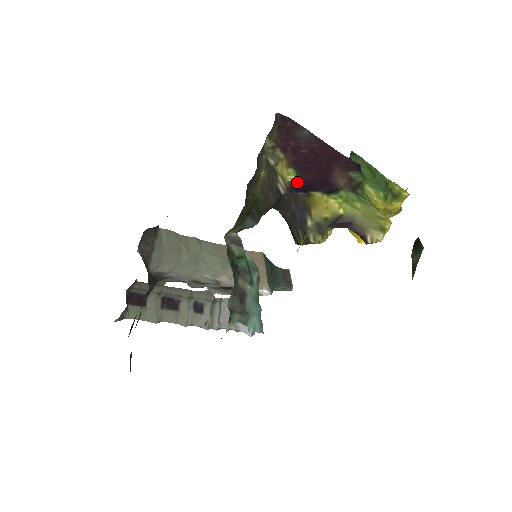
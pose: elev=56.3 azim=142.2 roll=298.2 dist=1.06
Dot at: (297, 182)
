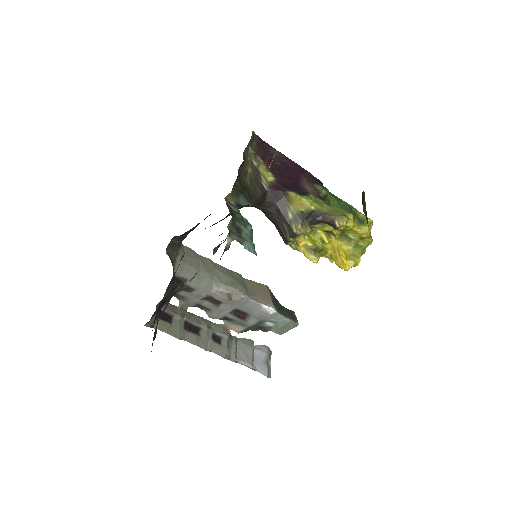
Dot at: (276, 183)
